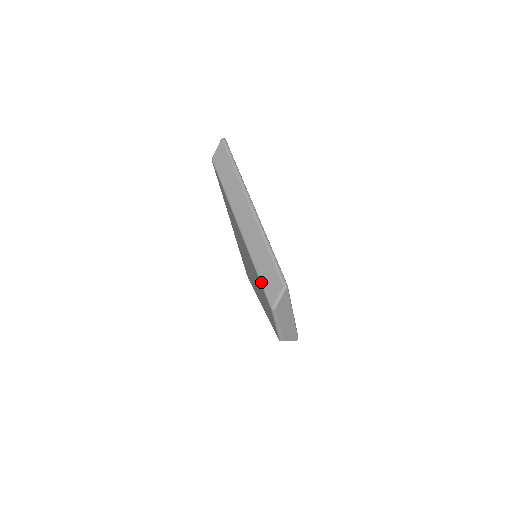
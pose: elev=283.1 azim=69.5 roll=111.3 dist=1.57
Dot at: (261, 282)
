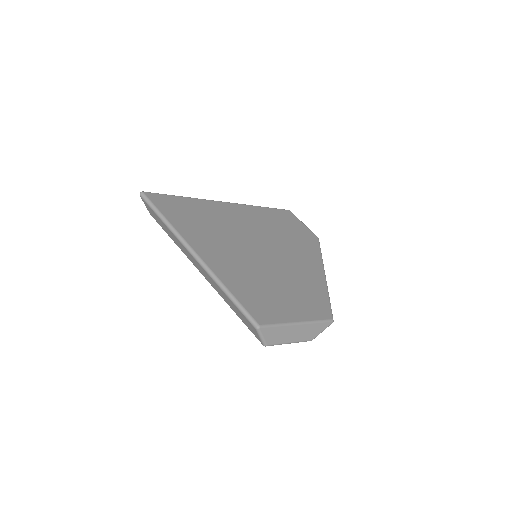
Dot at: (244, 323)
